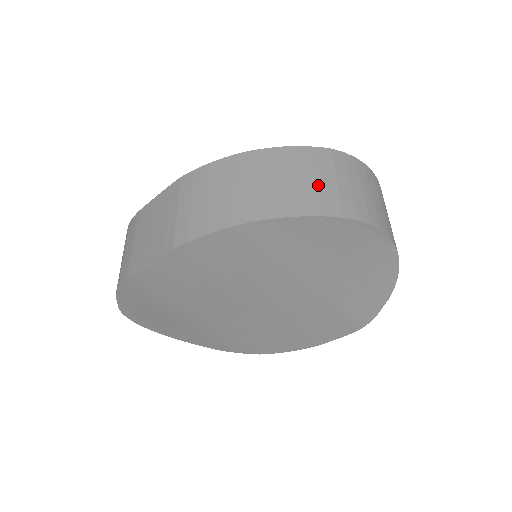
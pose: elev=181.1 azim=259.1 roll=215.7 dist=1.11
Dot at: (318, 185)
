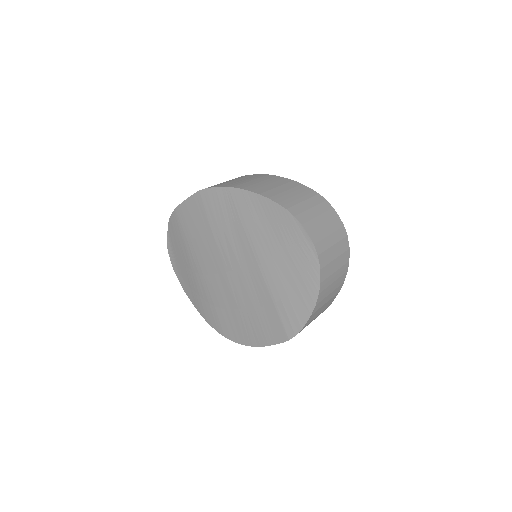
Dot at: (290, 195)
